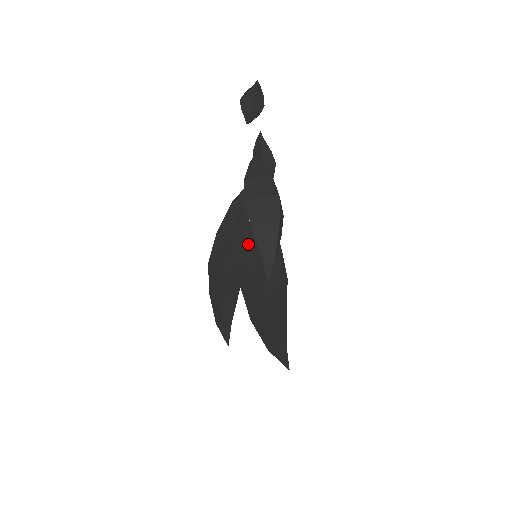
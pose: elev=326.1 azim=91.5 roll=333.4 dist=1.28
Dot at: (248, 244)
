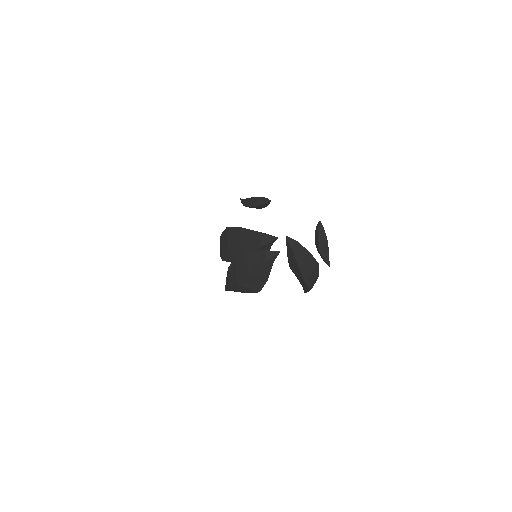
Dot at: occluded
